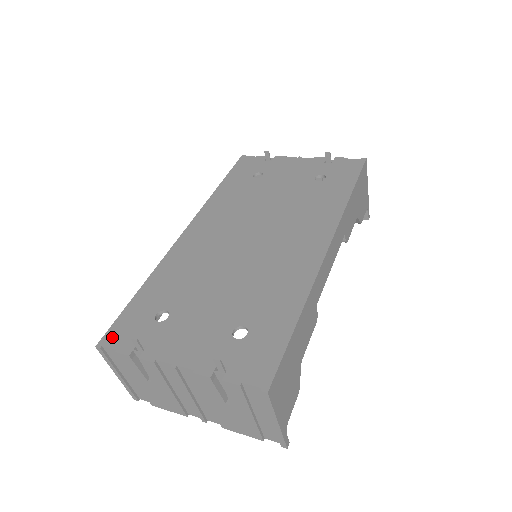
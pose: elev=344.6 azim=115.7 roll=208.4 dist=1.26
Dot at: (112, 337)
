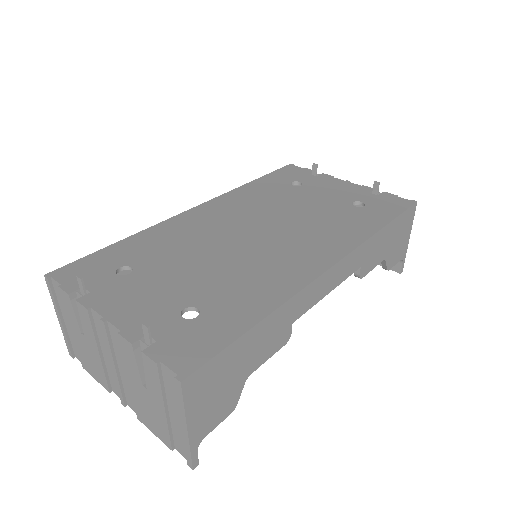
Dot at: (65, 272)
